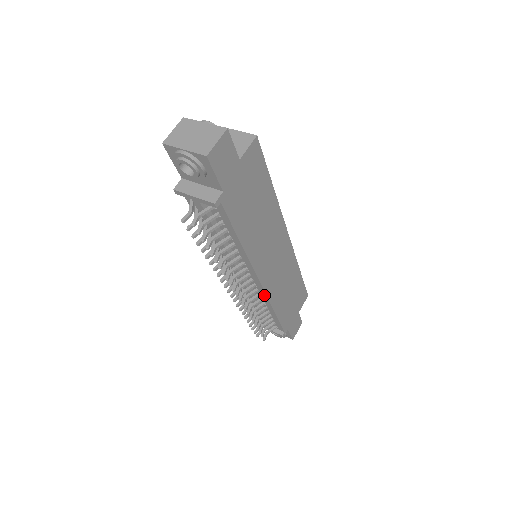
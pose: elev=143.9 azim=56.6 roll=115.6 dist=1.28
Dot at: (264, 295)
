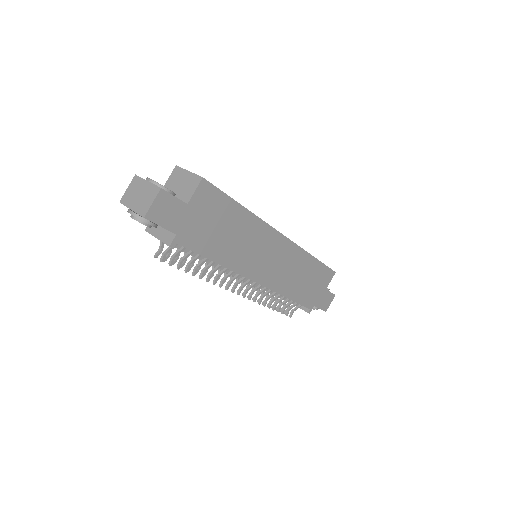
Dot at: occluded
